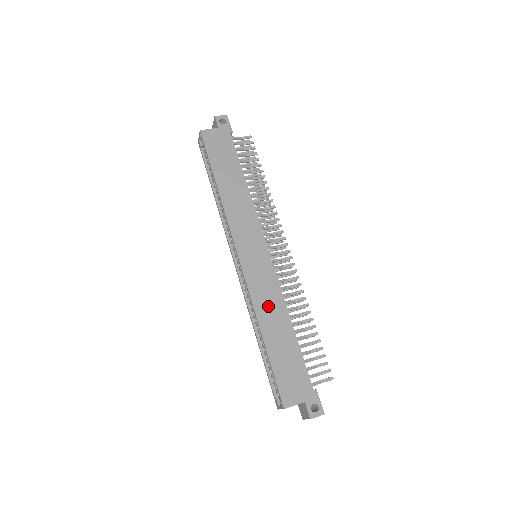
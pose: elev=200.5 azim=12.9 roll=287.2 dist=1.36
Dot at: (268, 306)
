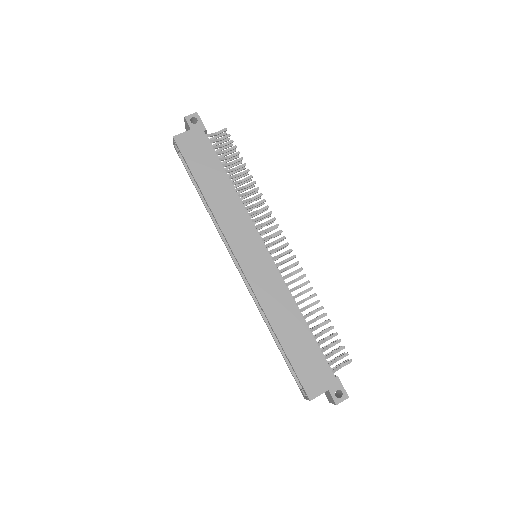
Dot at: (277, 306)
